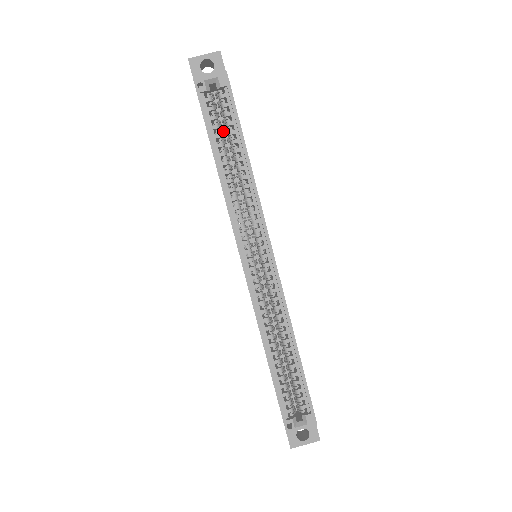
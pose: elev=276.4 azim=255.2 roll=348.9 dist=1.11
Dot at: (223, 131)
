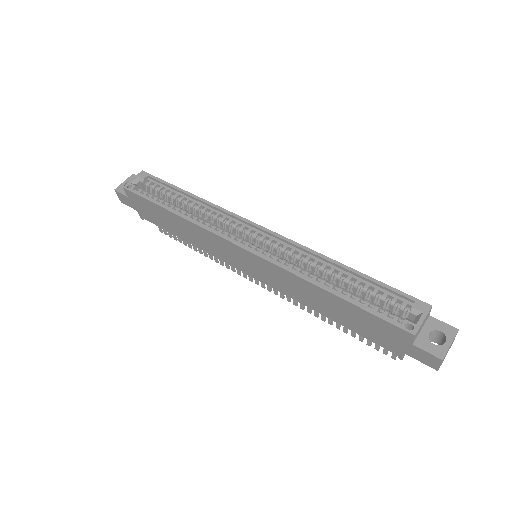
Dot at: occluded
